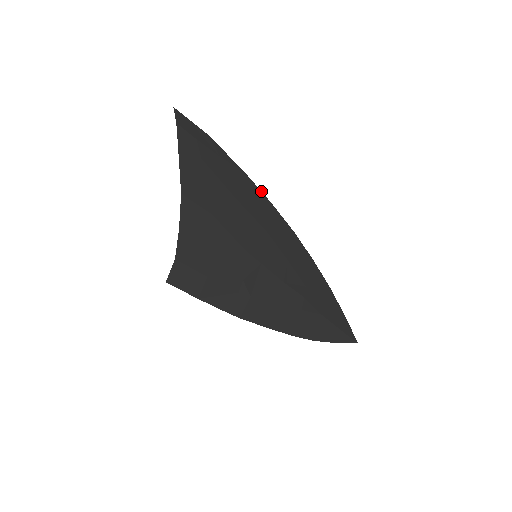
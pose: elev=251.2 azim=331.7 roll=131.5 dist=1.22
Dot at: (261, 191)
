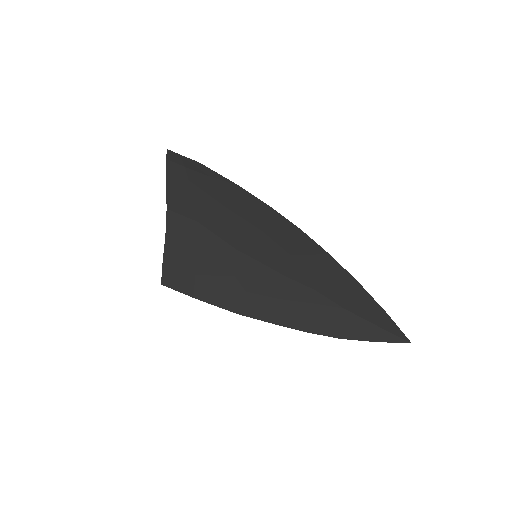
Dot at: occluded
